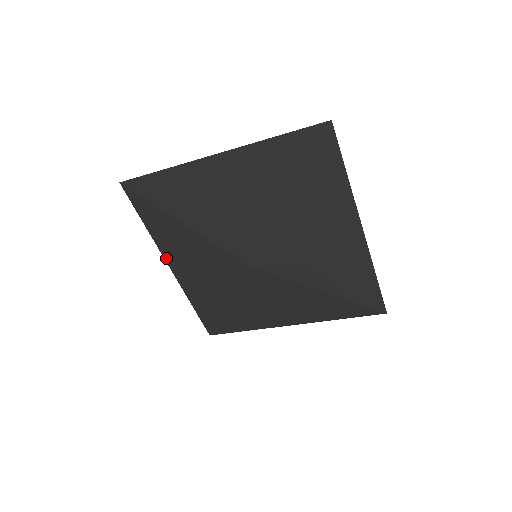
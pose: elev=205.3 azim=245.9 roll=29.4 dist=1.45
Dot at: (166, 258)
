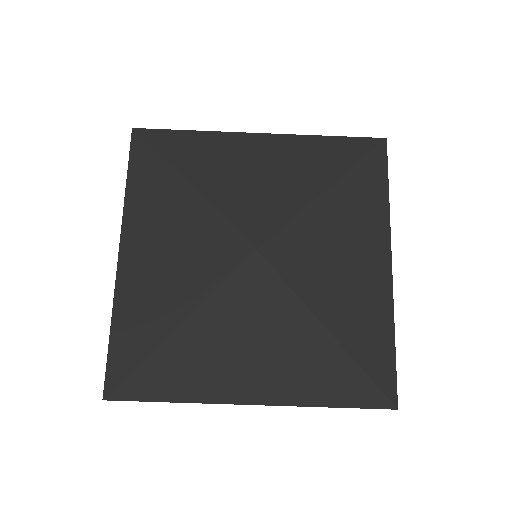
Dot at: (124, 237)
